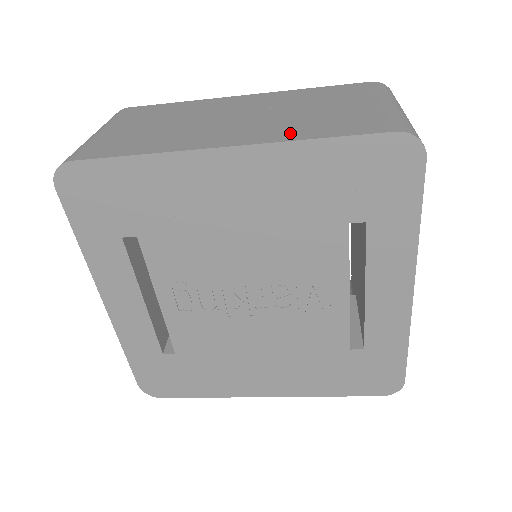
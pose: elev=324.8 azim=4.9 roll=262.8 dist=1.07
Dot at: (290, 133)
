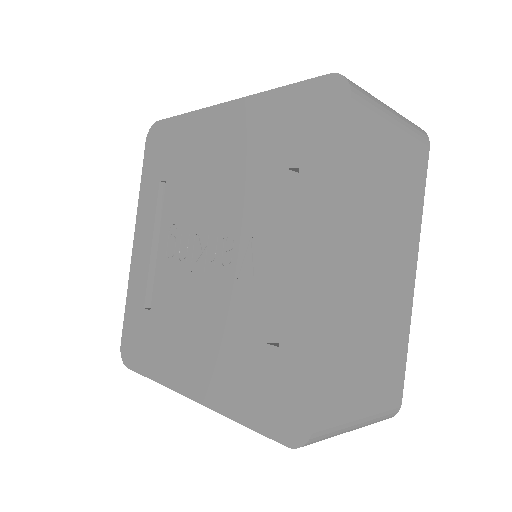
Dot at: occluded
